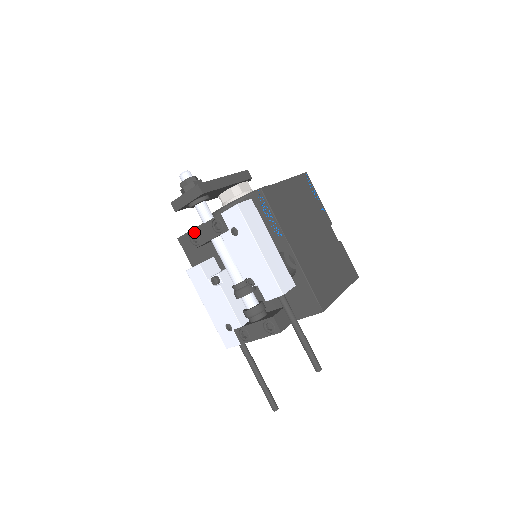
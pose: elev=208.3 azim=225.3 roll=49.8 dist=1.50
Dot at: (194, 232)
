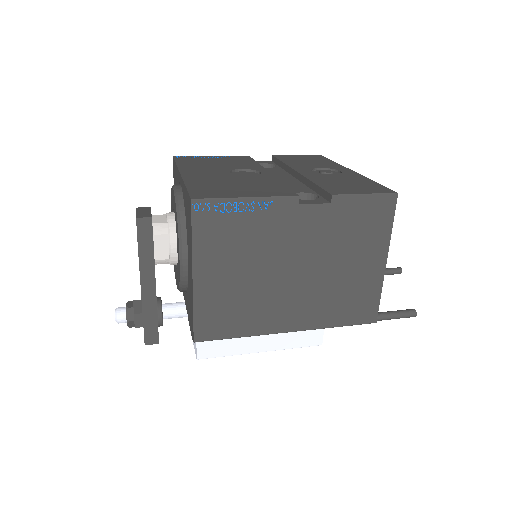
Dot at: occluded
